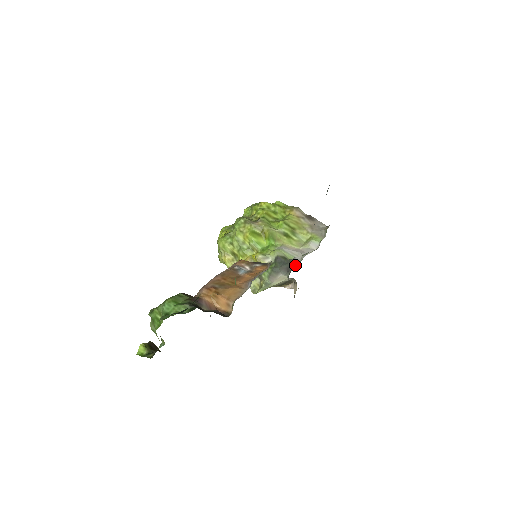
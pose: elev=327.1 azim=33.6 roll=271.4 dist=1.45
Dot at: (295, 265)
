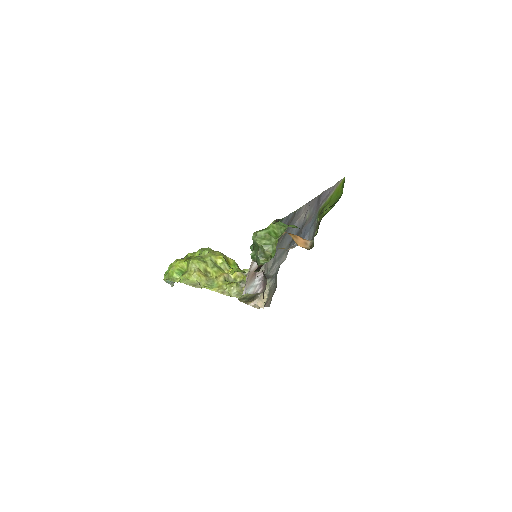
Dot at: (272, 275)
